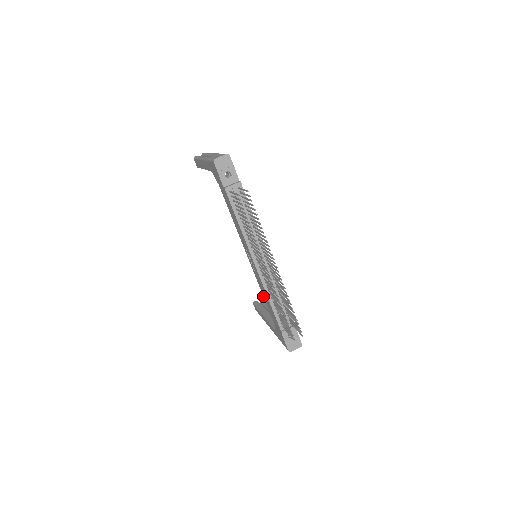
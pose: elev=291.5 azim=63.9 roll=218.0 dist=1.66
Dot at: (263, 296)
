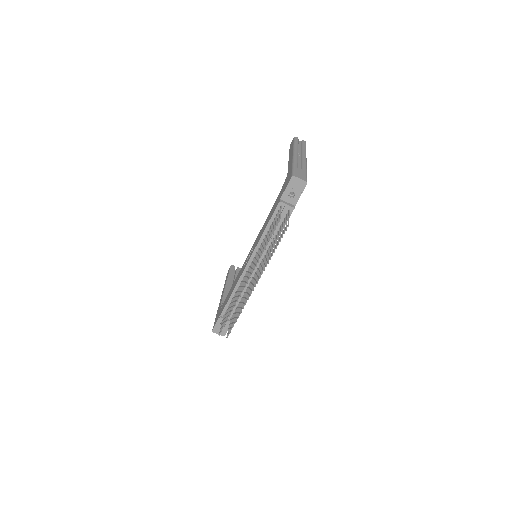
Dot at: (234, 282)
